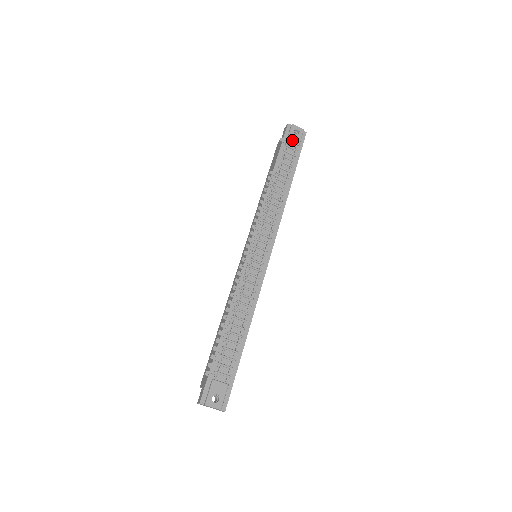
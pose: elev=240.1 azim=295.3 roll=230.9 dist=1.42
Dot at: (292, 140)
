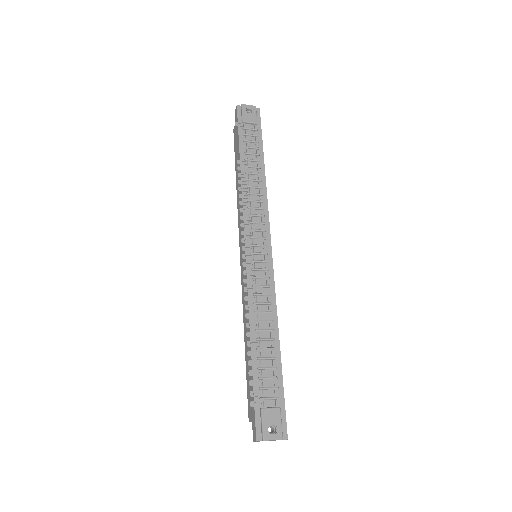
Dot at: (248, 121)
